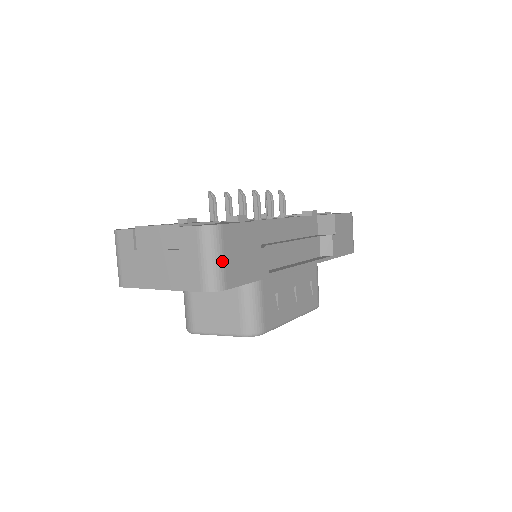
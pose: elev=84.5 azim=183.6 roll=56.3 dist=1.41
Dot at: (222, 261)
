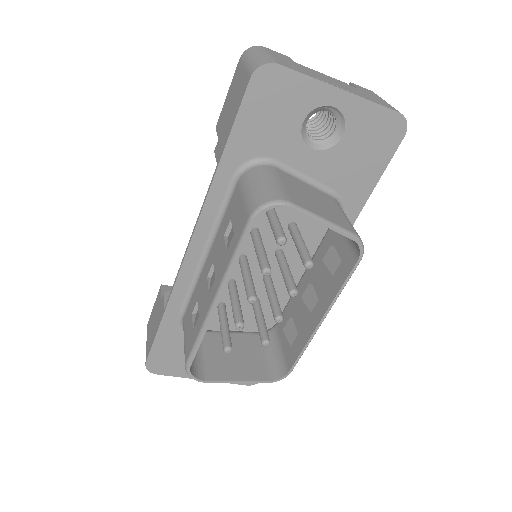
Dot at: occluded
